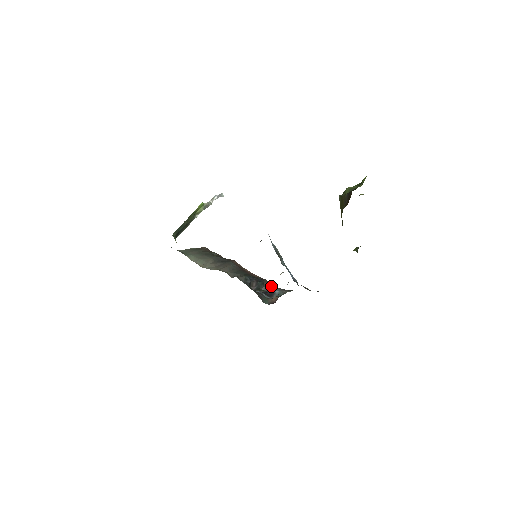
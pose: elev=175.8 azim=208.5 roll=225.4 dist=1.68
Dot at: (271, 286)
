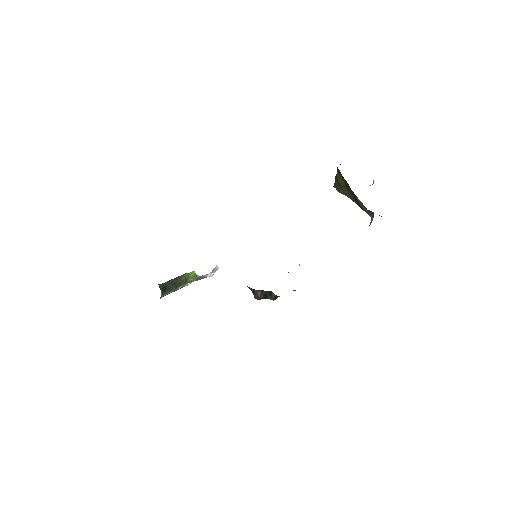
Dot at: occluded
